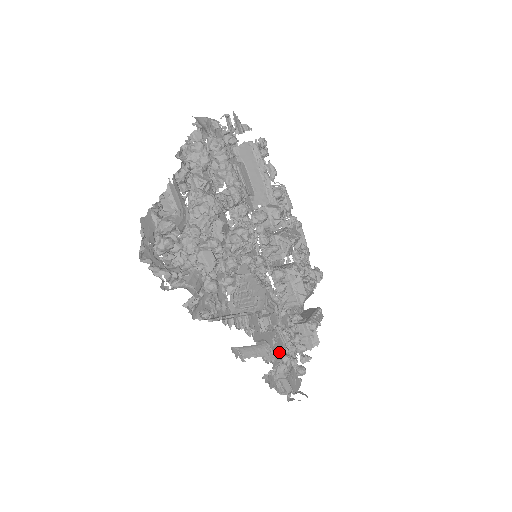
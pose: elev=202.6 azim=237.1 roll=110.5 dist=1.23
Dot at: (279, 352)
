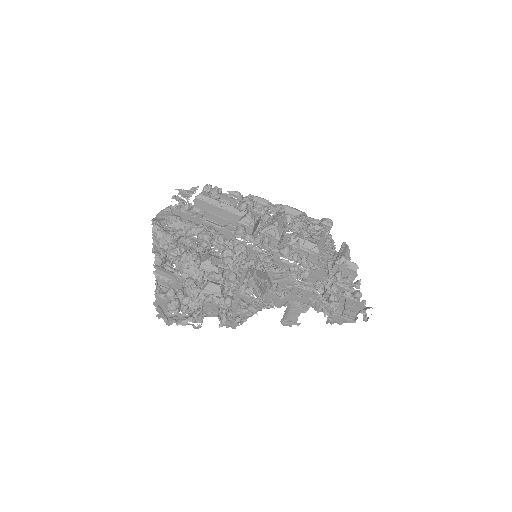
Dot at: (311, 299)
